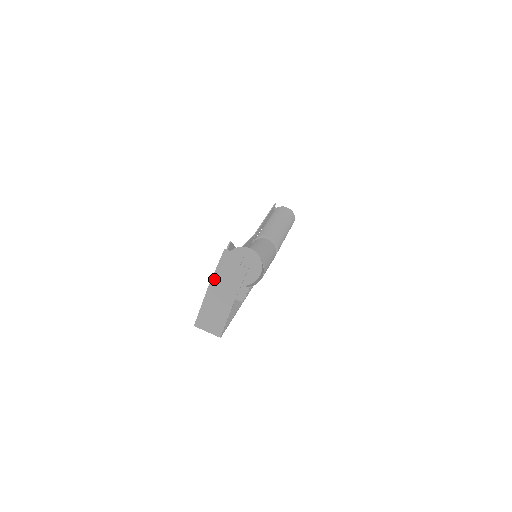
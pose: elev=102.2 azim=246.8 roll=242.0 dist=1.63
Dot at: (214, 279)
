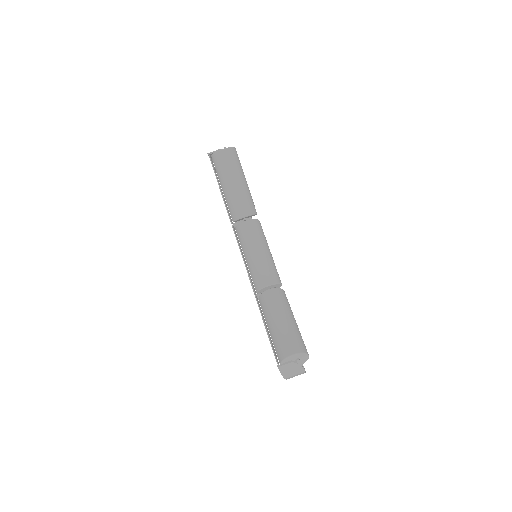
Dot at: (284, 376)
